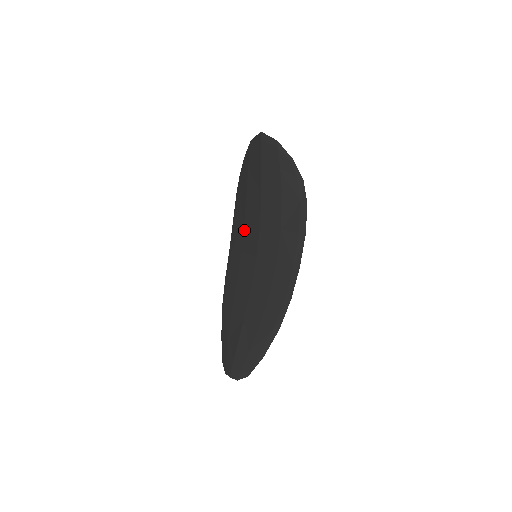
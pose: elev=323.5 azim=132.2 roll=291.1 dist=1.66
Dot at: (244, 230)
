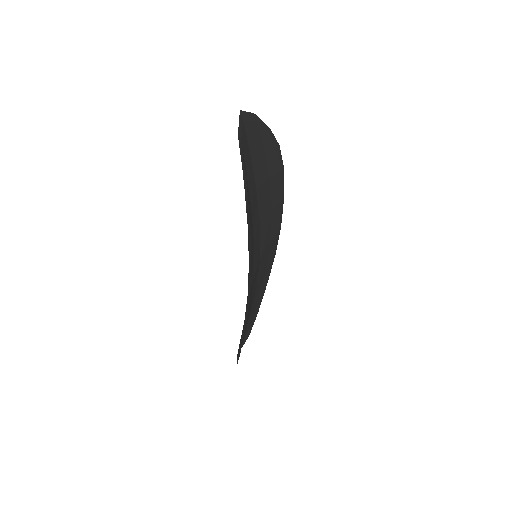
Dot at: occluded
